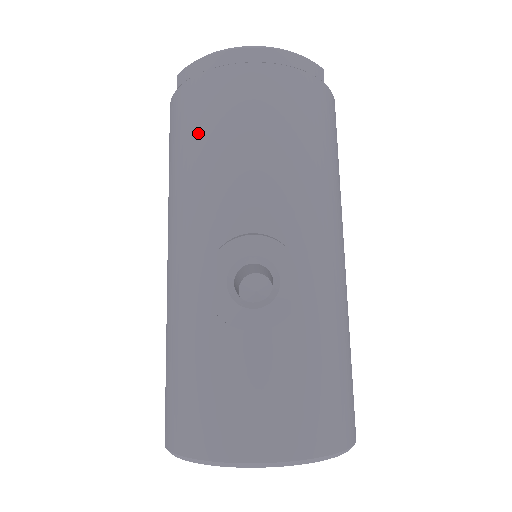
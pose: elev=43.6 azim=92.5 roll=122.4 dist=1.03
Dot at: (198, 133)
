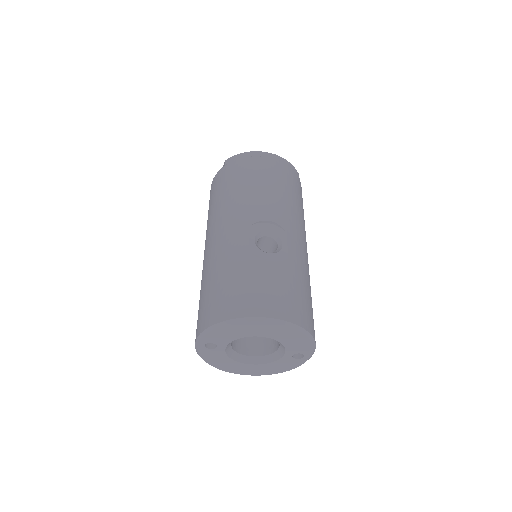
Dot at: (240, 180)
